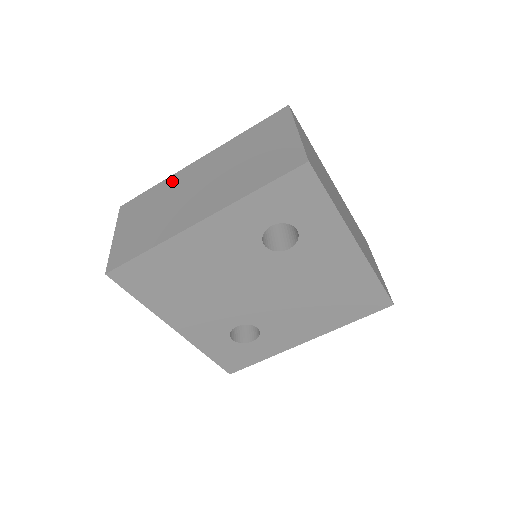
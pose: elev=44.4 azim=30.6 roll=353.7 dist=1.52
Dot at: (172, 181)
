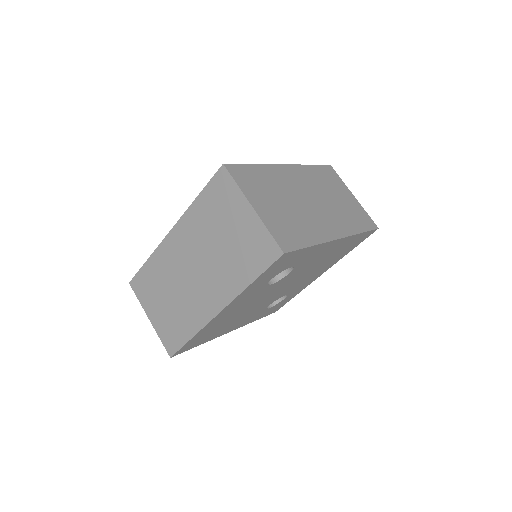
Dot at: (161, 258)
